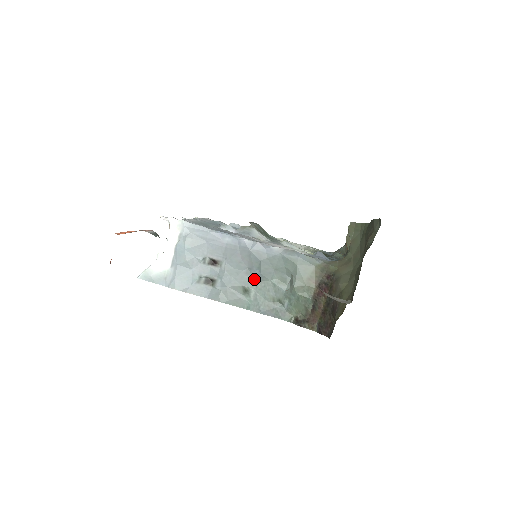
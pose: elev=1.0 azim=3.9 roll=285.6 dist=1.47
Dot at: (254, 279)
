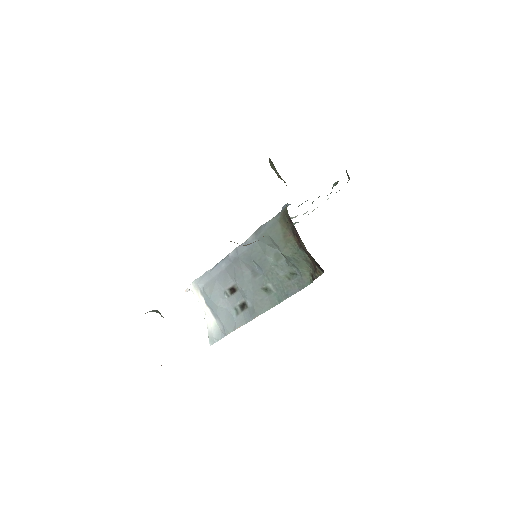
Dot at: (262, 275)
